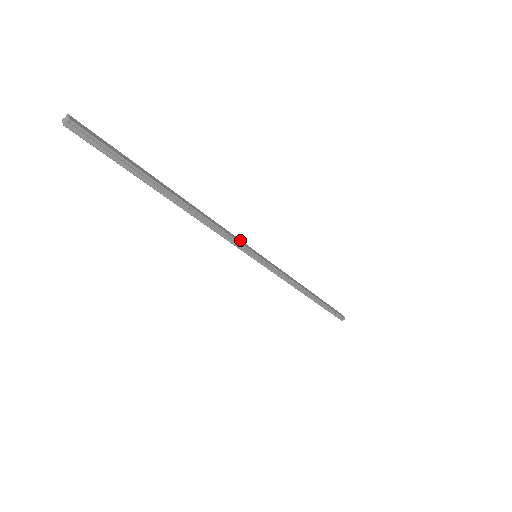
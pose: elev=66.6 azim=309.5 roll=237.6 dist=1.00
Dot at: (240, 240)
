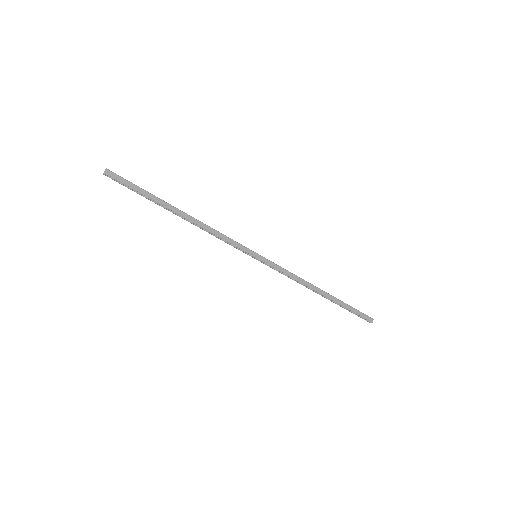
Dot at: (239, 244)
